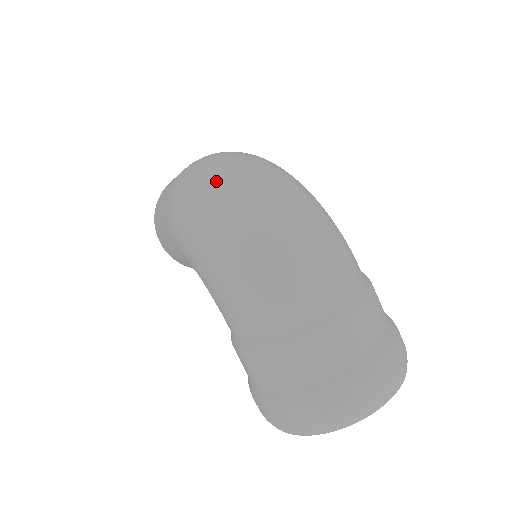
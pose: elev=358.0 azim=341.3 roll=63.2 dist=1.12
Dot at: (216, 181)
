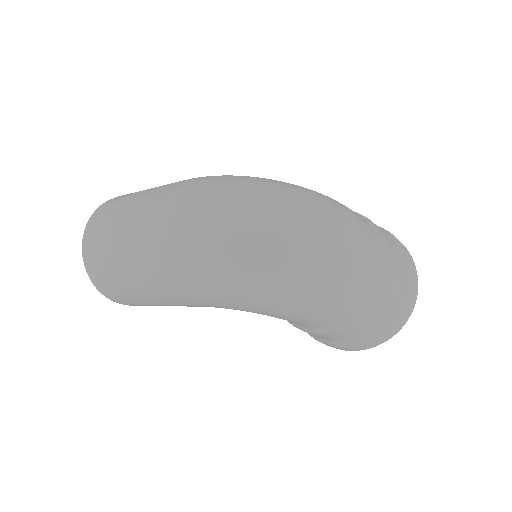
Dot at: (240, 239)
